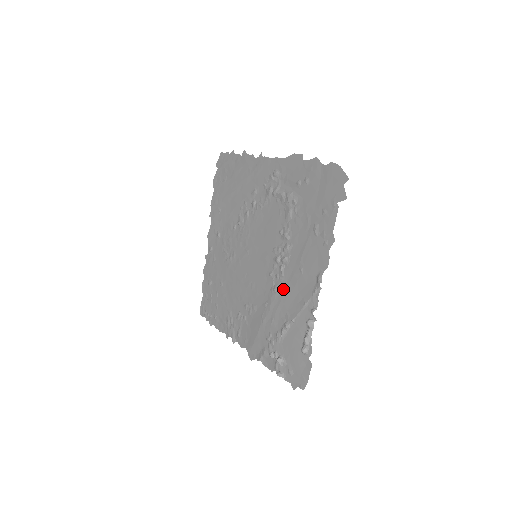
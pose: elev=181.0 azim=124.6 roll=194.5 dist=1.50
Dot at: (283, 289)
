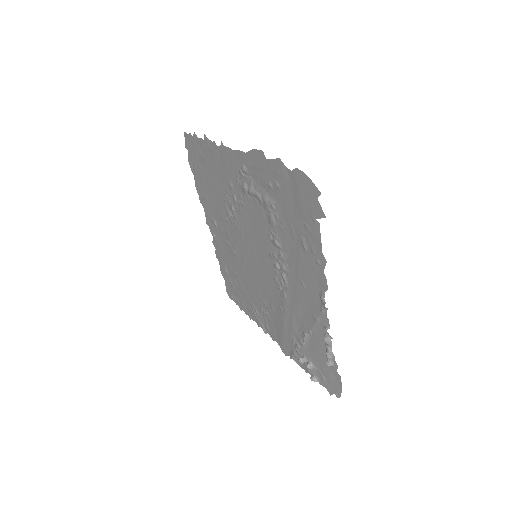
Dot at: (291, 298)
